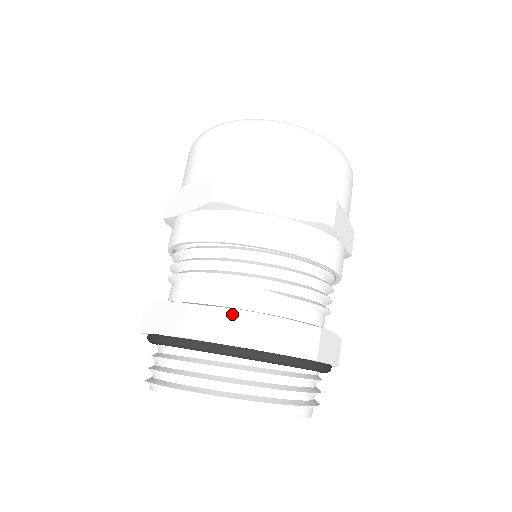
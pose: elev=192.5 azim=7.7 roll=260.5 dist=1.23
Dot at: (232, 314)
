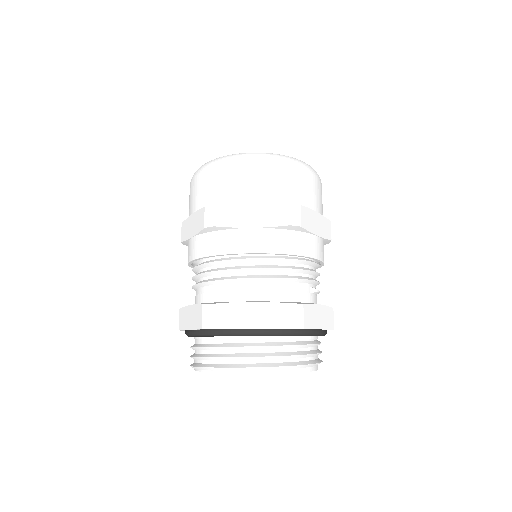
Dot at: (312, 308)
